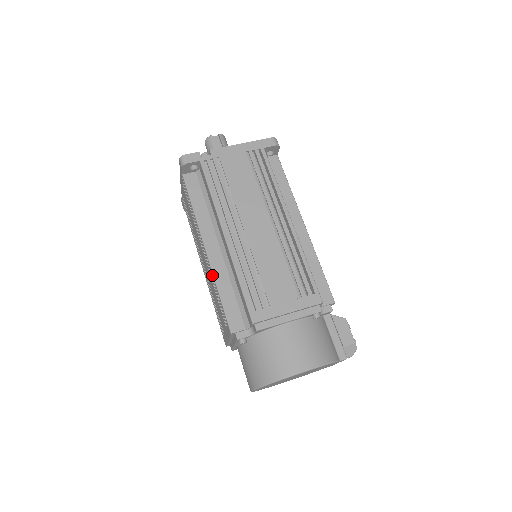
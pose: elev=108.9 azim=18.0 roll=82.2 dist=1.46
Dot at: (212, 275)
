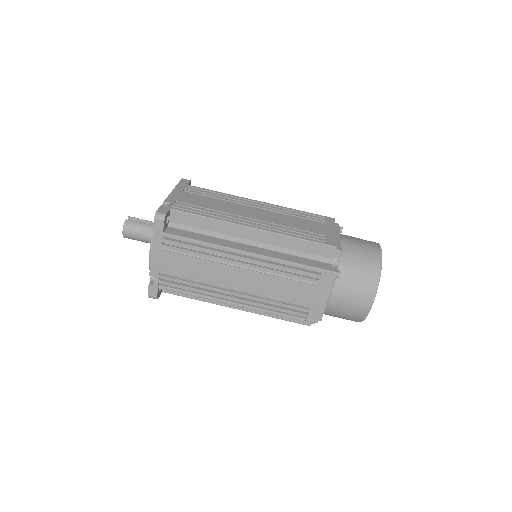
Dot at: (272, 261)
